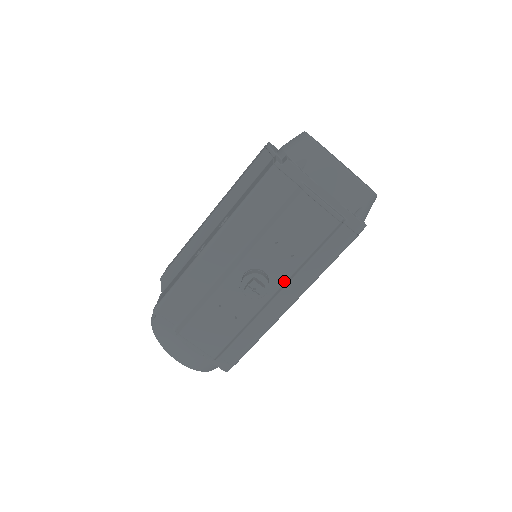
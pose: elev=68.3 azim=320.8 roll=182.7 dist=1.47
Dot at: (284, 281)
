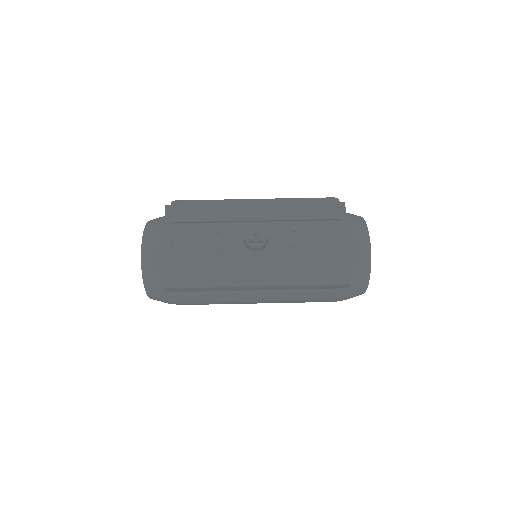
Dot at: (272, 258)
